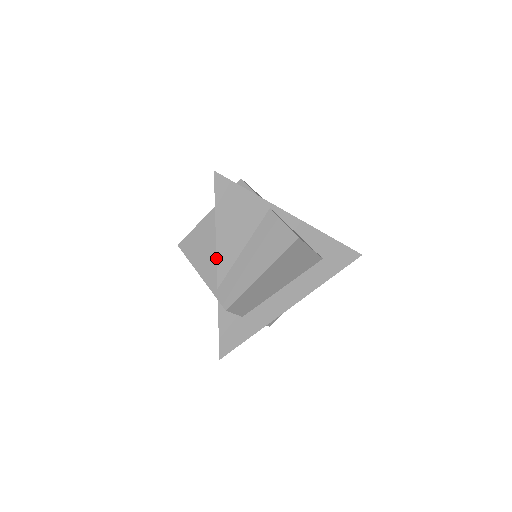
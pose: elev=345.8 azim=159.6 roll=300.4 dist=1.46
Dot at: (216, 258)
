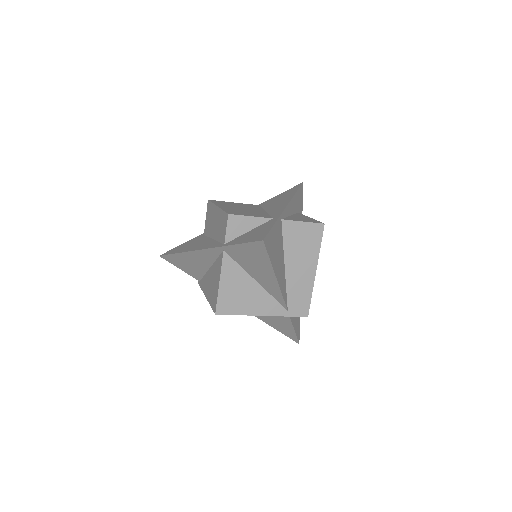
Dot at: (282, 295)
